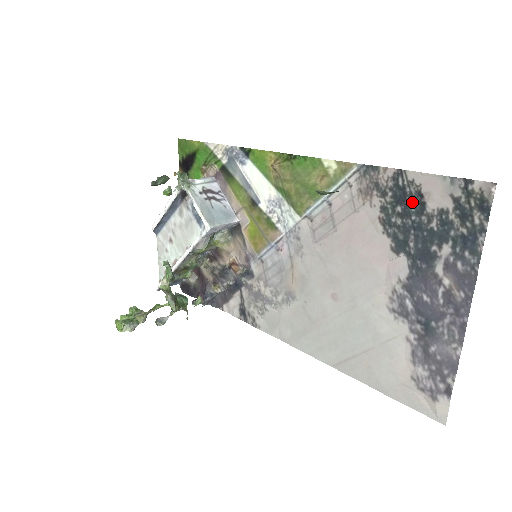
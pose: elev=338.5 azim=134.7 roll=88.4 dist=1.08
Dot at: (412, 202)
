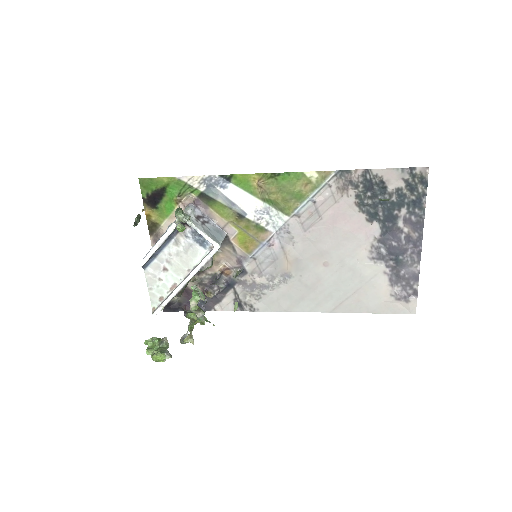
Dot at: (377, 188)
